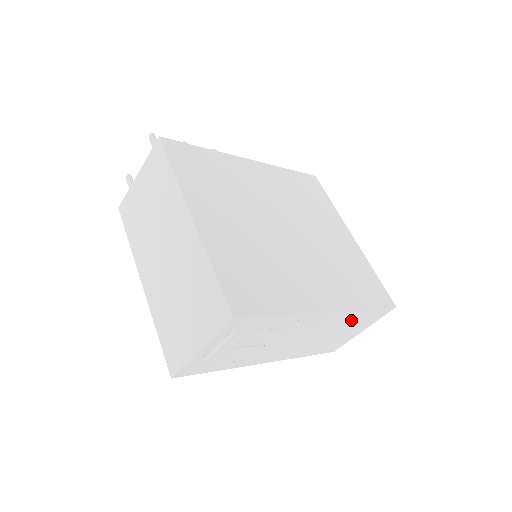
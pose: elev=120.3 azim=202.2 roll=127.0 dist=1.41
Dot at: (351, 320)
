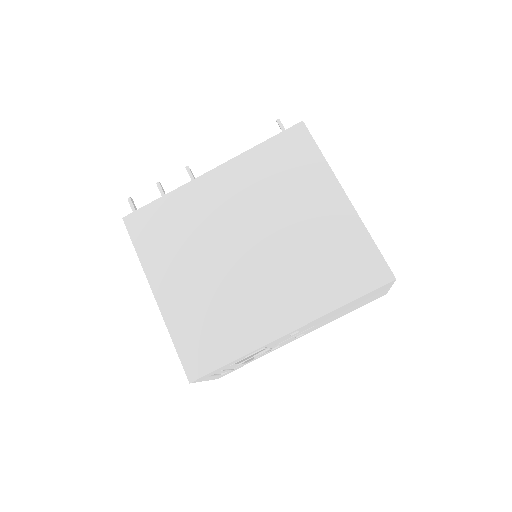
Dot at: (344, 308)
